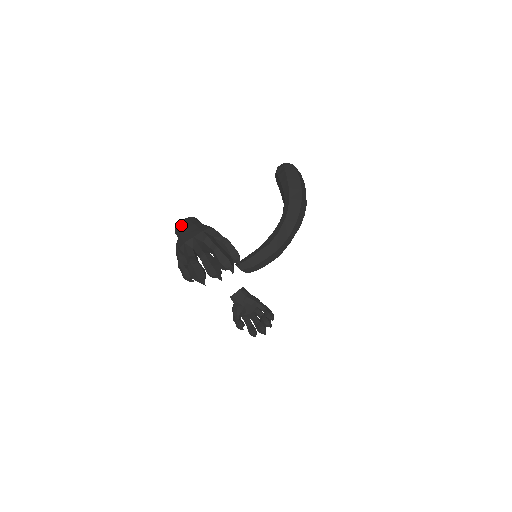
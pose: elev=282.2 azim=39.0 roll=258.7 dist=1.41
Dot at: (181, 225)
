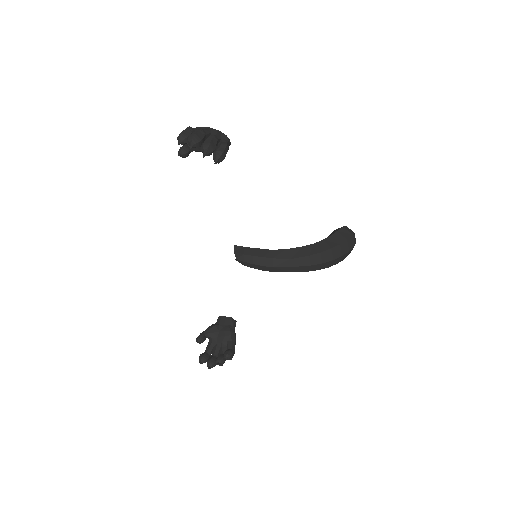
Dot at: occluded
